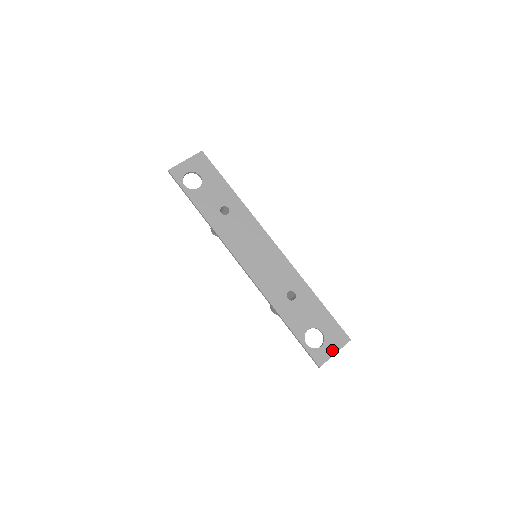
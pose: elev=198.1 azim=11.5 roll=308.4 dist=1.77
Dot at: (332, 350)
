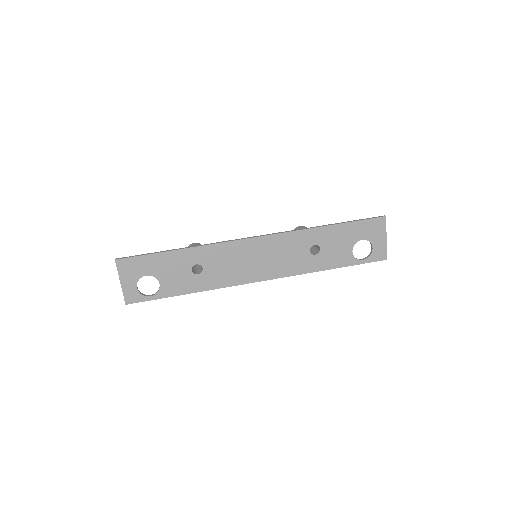
Dot at: (382, 240)
